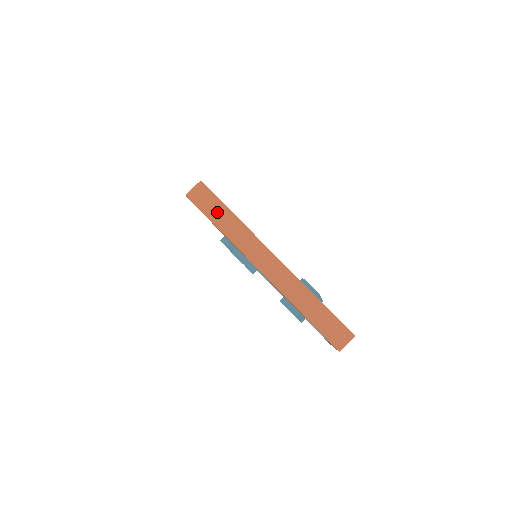
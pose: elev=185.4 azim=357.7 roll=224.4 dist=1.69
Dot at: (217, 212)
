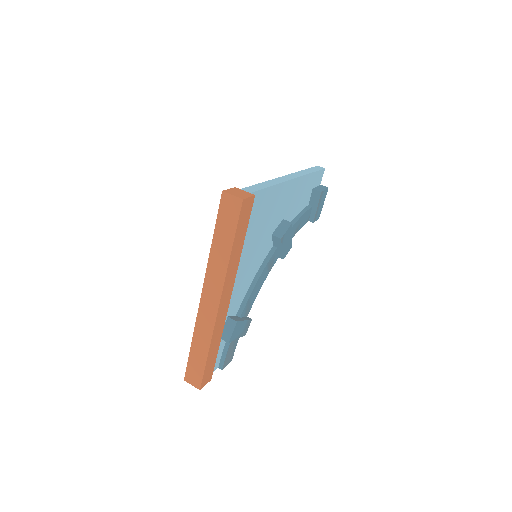
Dot at: (225, 232)
